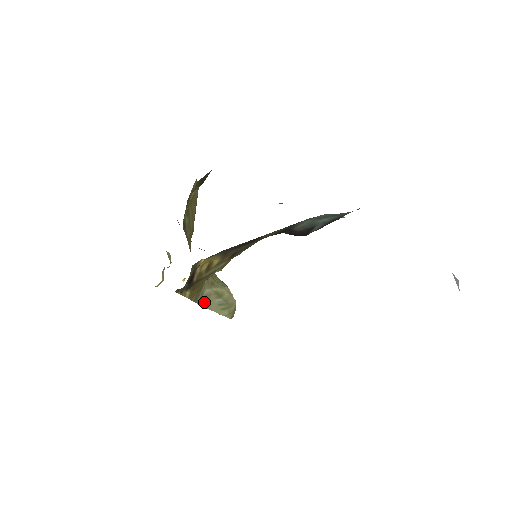
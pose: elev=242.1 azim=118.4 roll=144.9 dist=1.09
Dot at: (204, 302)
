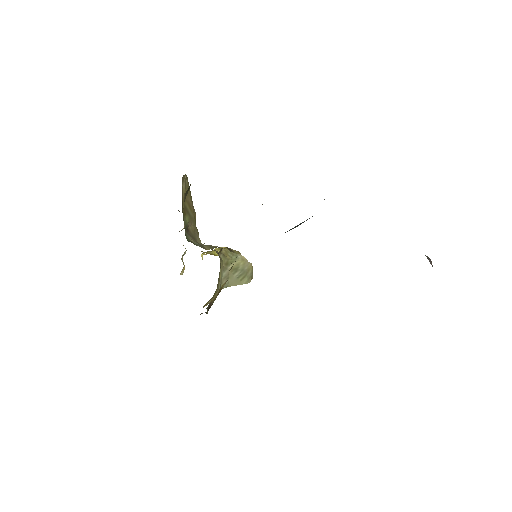
Dot at: (225, 284)
